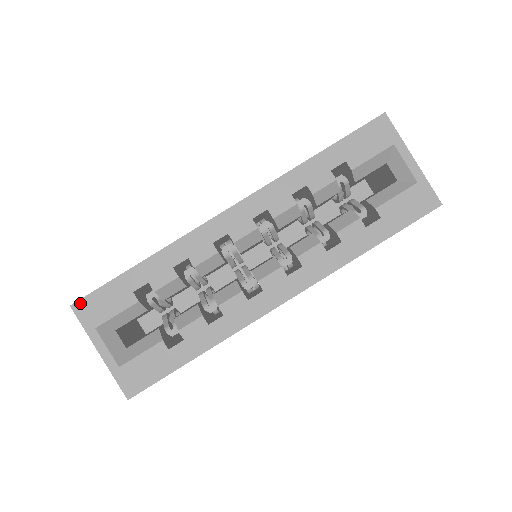
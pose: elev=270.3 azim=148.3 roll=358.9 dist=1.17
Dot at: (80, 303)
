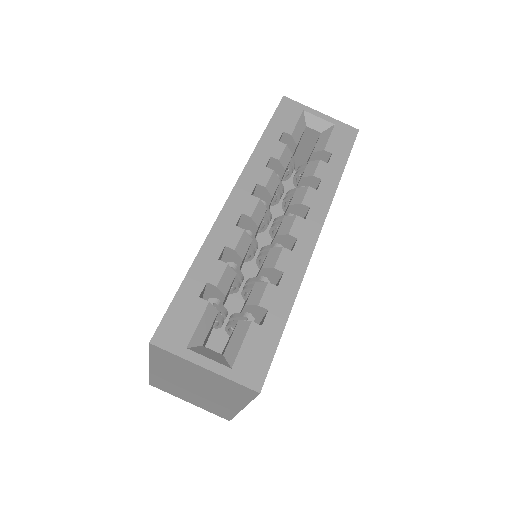
Dot at: (157, 335)
